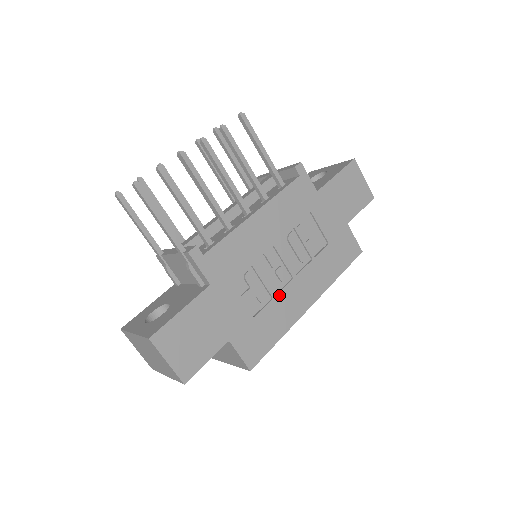
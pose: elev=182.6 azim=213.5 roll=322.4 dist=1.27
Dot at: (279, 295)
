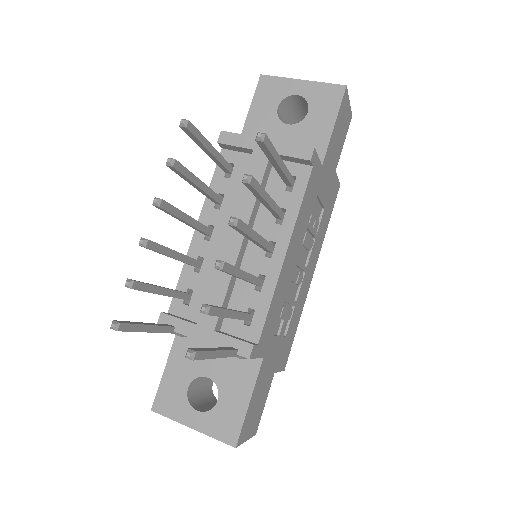
Dot at: (298, 298)
